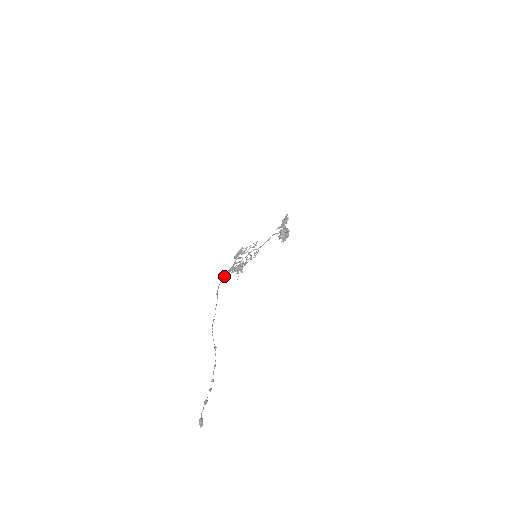
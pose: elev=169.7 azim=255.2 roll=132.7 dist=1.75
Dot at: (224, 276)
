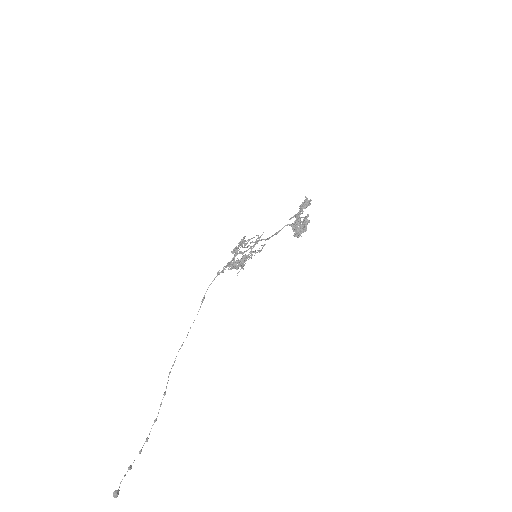
Dot at: (218, 274)
